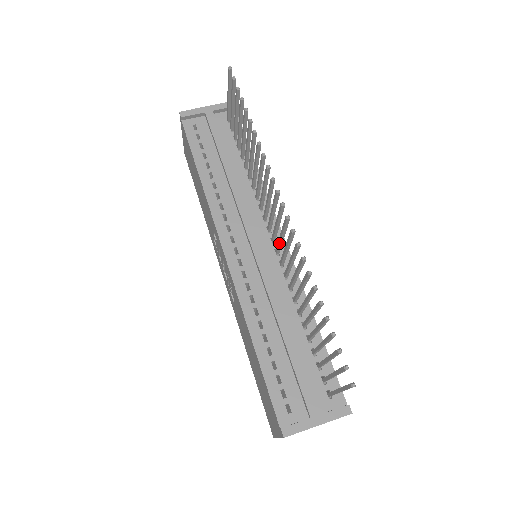
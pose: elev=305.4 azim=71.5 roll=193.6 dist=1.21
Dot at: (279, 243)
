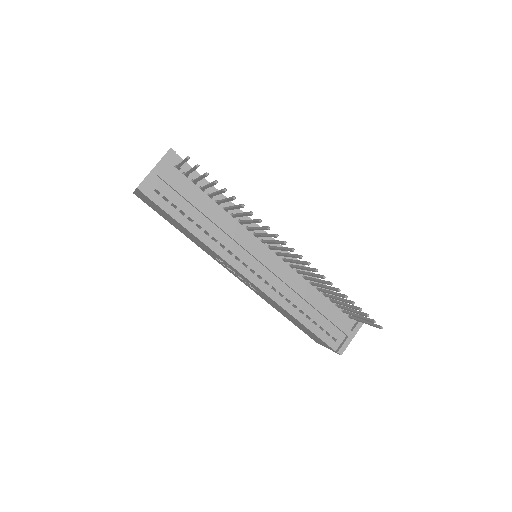
Dot at: occluded
